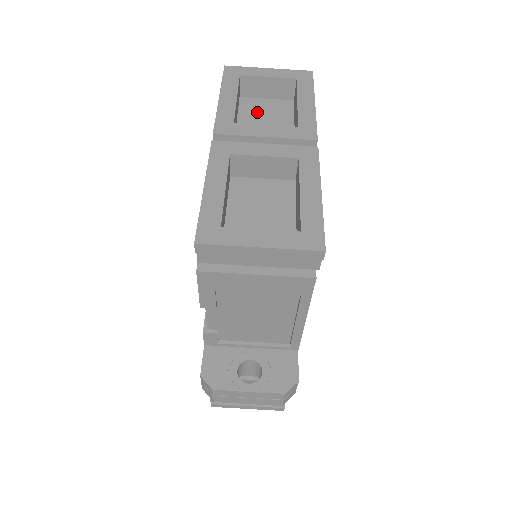
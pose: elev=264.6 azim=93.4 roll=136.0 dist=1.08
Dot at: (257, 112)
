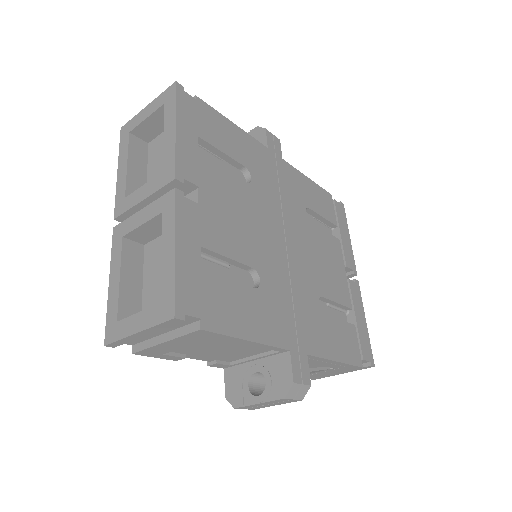
Dot at: (159, 154)
